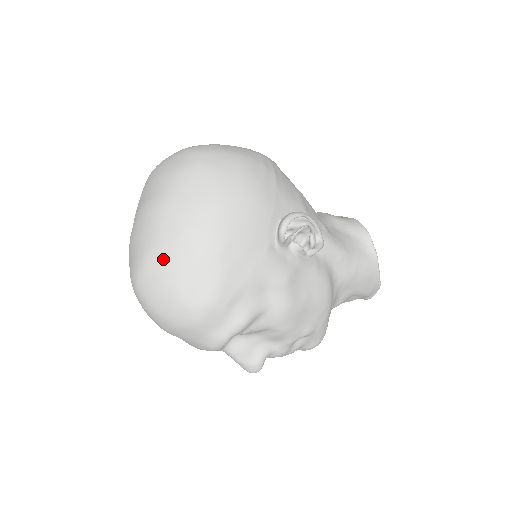
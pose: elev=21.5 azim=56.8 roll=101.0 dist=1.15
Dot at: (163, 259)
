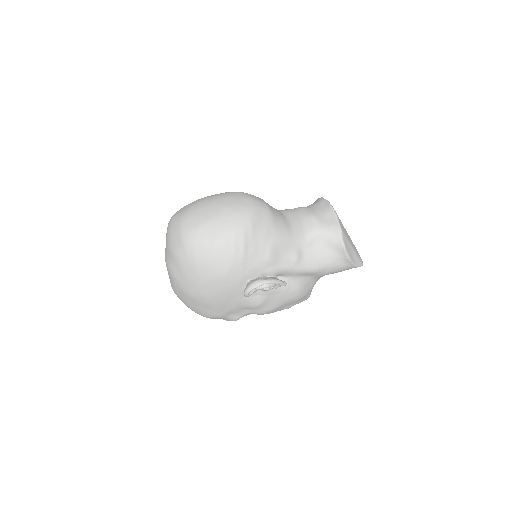
Dot at: (180, 296)
